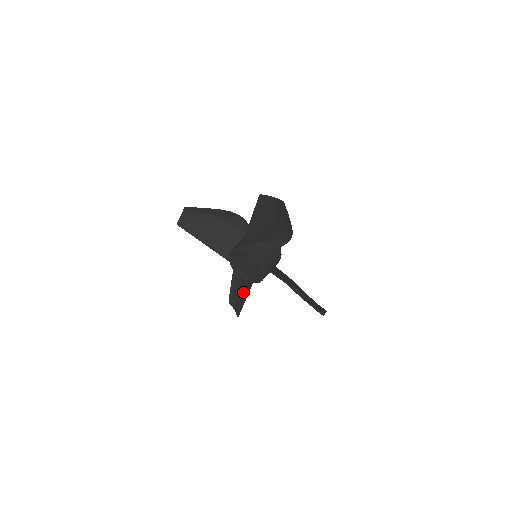
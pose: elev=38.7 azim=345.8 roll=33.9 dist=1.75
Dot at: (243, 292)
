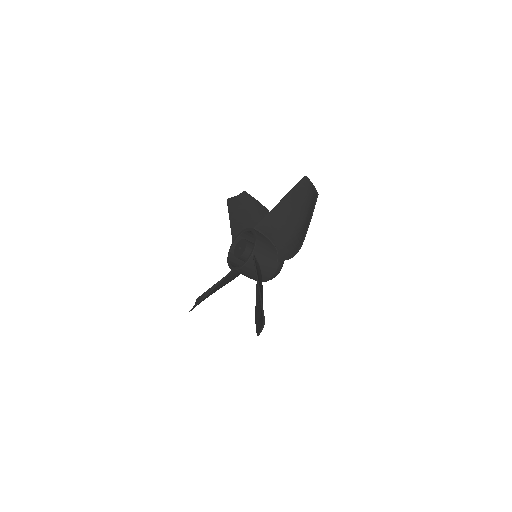
Dot at: occluded
